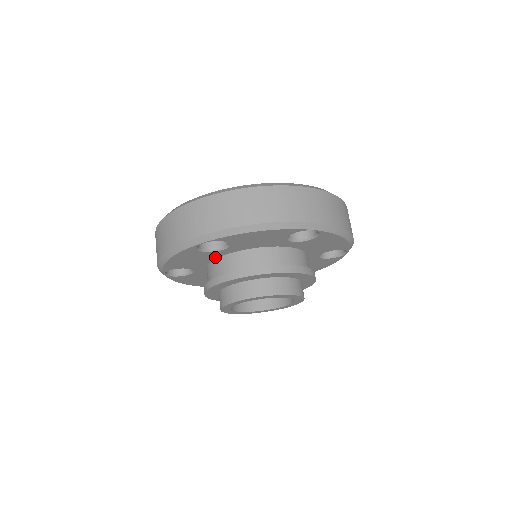
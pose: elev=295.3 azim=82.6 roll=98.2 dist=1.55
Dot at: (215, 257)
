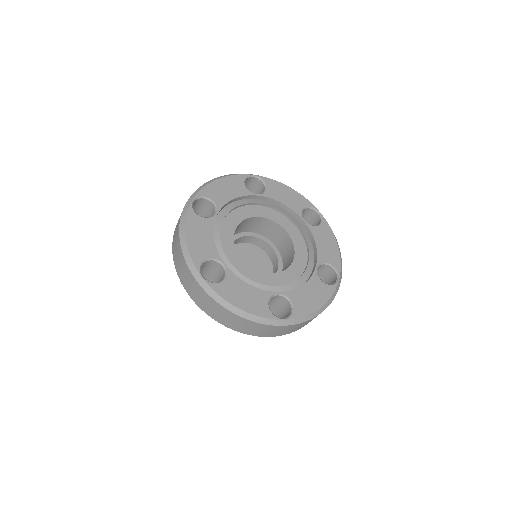
Dot at: occluded
